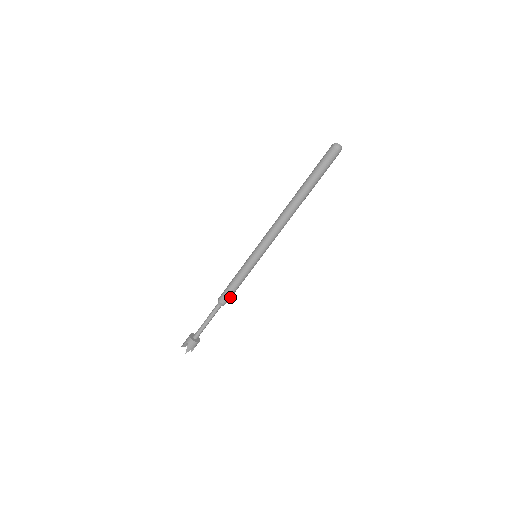
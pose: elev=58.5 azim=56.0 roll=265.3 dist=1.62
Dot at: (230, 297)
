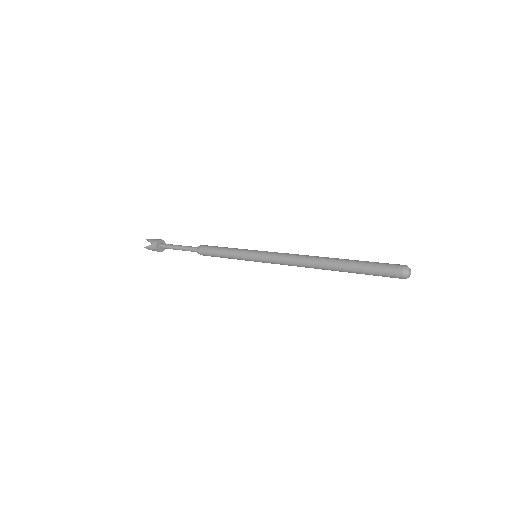
Dot at: (209, 255)
